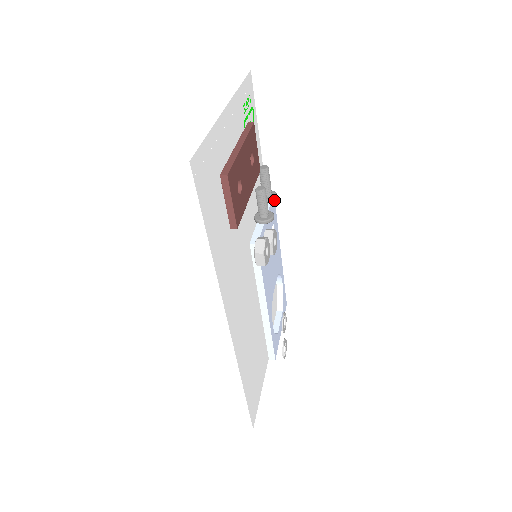
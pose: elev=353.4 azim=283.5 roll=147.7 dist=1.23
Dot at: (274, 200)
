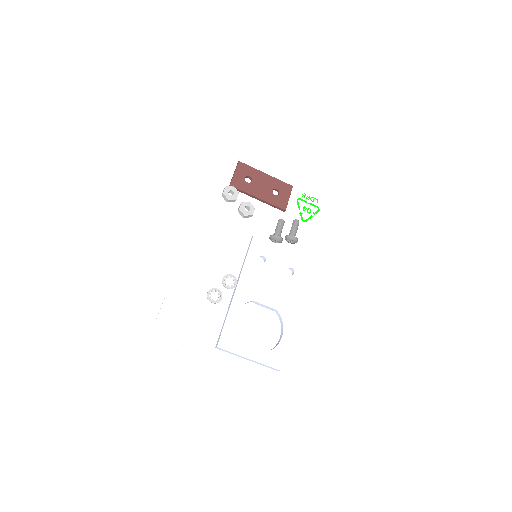
Dot at: (290, 237)
